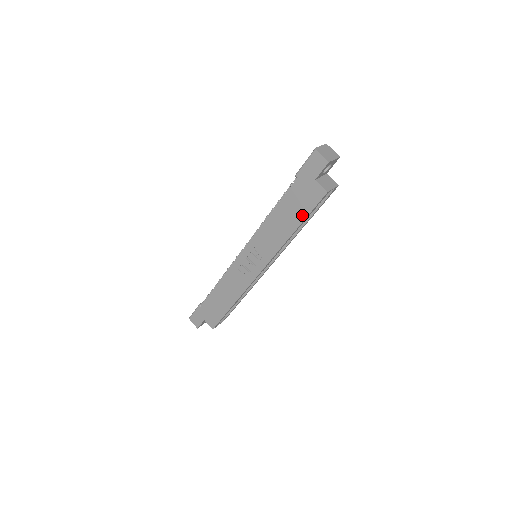
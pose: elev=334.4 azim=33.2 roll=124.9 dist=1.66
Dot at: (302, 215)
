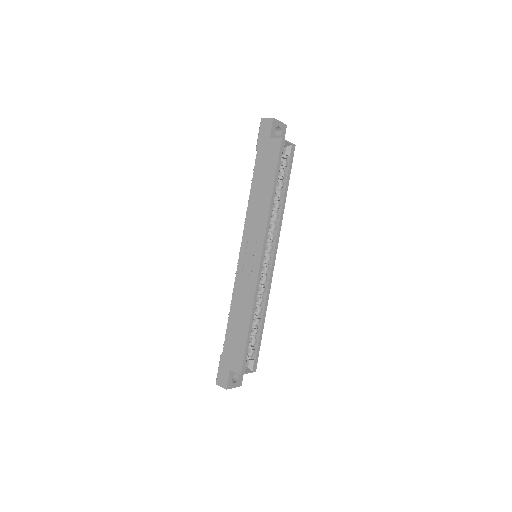
Dot at: (272, 173)
